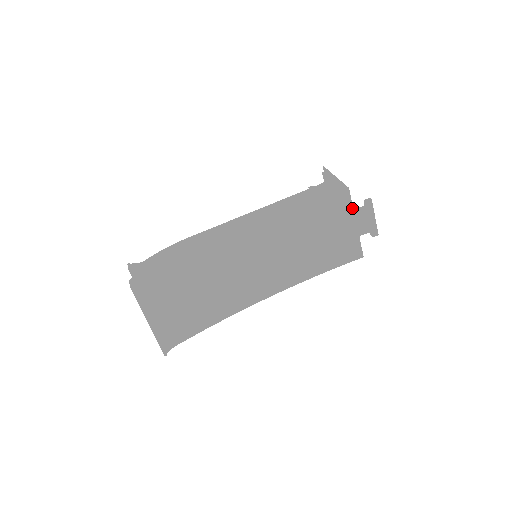
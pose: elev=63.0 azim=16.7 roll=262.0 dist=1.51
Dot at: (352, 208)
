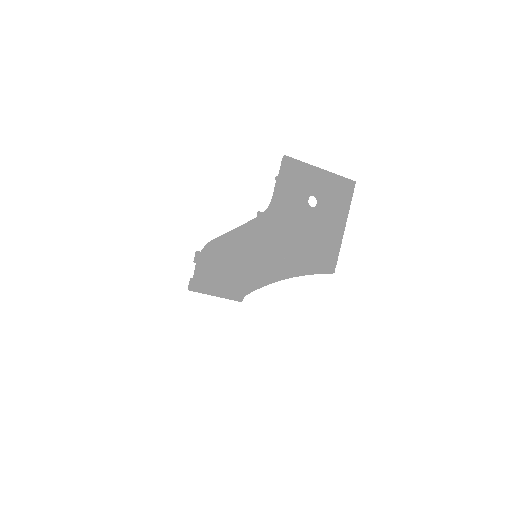
Dot at: (281, 259)
